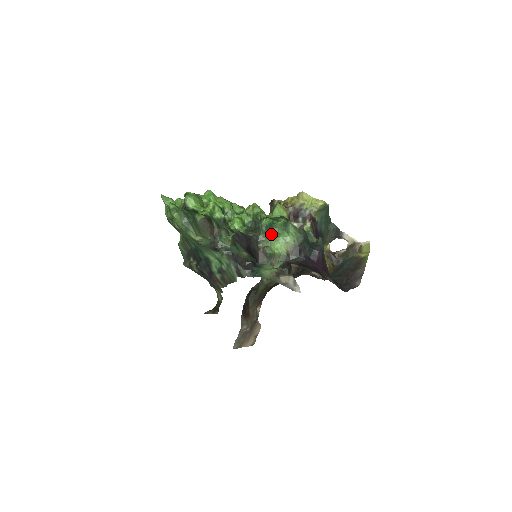
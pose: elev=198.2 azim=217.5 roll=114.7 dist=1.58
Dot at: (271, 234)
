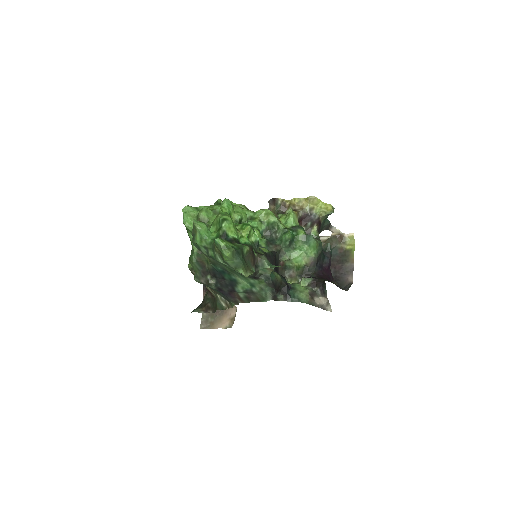
Dot at: (292, 247)
